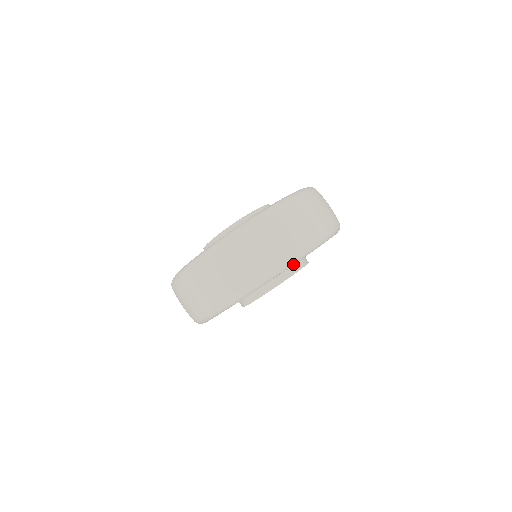
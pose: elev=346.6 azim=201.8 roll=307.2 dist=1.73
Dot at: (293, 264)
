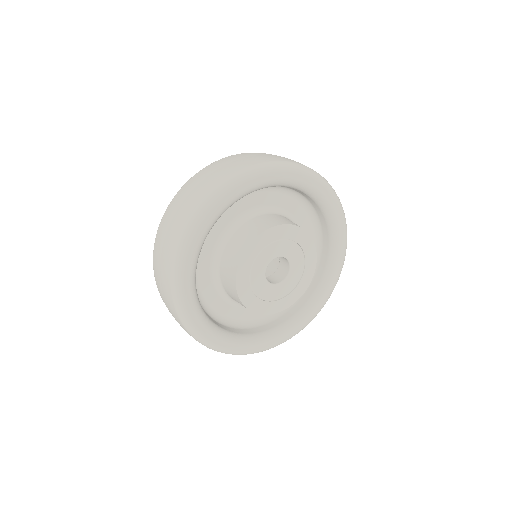
Dot at: (254, 176)
